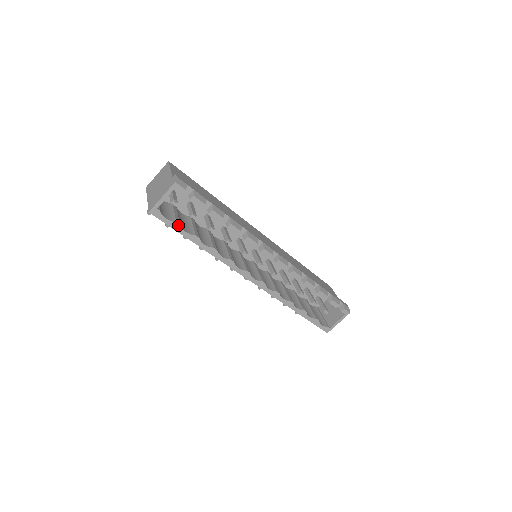
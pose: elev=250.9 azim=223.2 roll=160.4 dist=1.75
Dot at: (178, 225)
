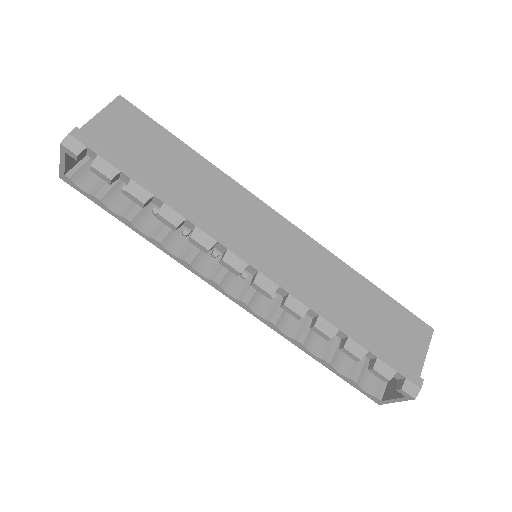
Dot at: (98, 200)
